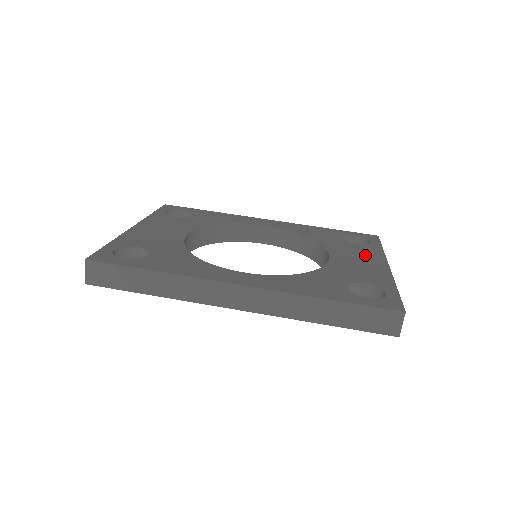
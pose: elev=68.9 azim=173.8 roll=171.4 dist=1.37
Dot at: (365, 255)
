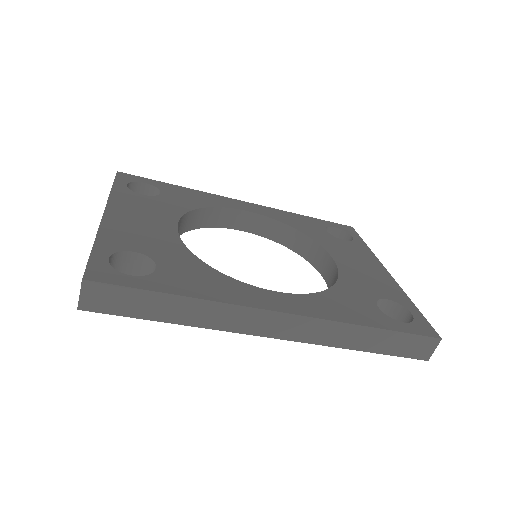
Dot at: (361, 257)
